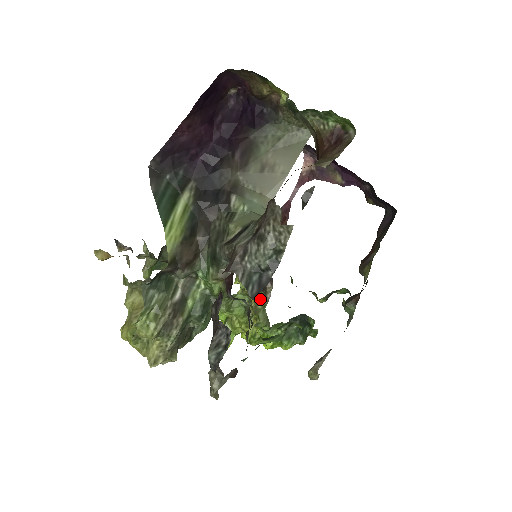
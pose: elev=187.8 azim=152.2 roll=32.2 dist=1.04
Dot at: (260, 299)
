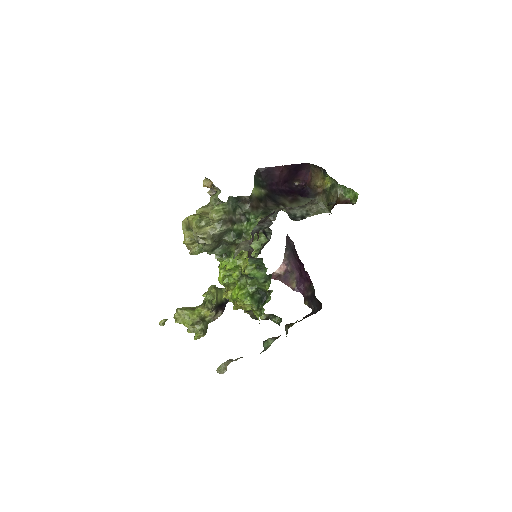
Dot at: (212, 313)
